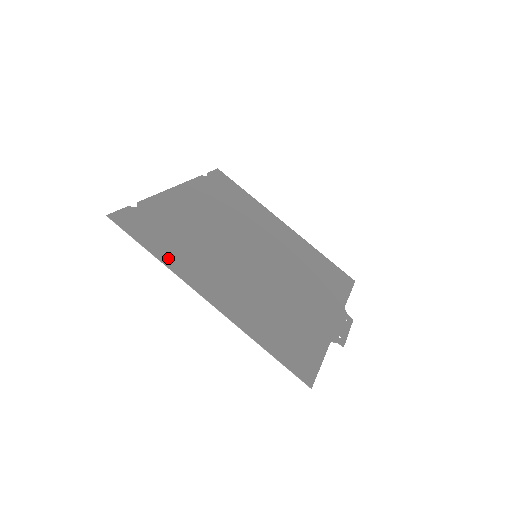
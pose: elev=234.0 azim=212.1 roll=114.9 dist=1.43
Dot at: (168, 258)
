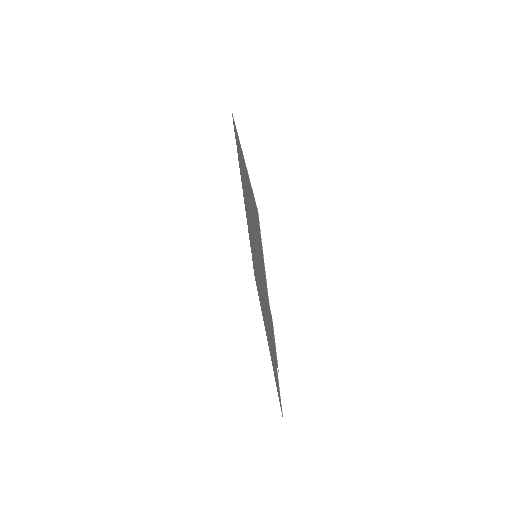
Dot at: occluded
